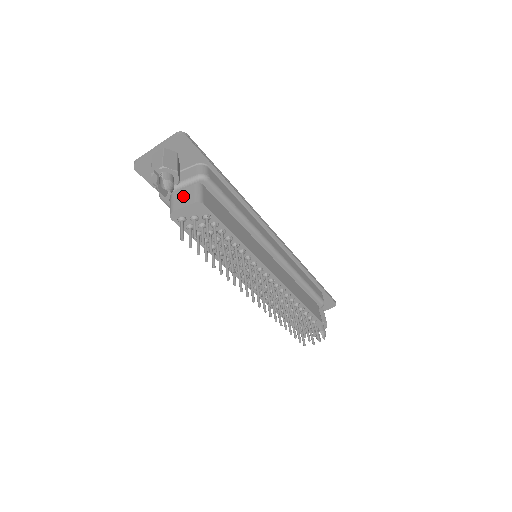
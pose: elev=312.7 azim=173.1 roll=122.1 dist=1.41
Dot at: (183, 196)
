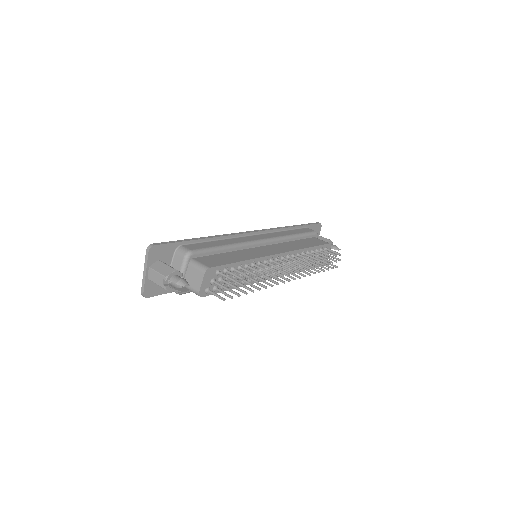
Dot at: (192, 278)
